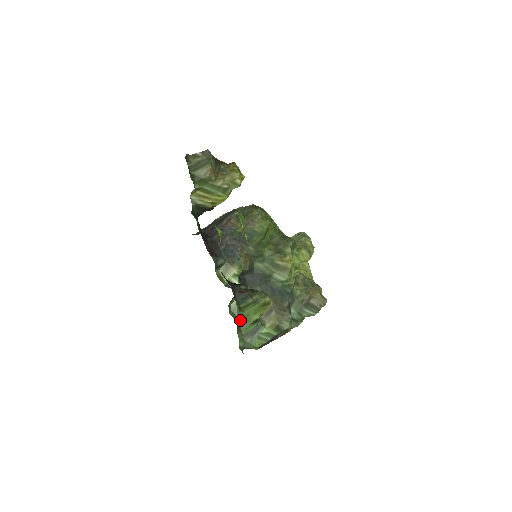
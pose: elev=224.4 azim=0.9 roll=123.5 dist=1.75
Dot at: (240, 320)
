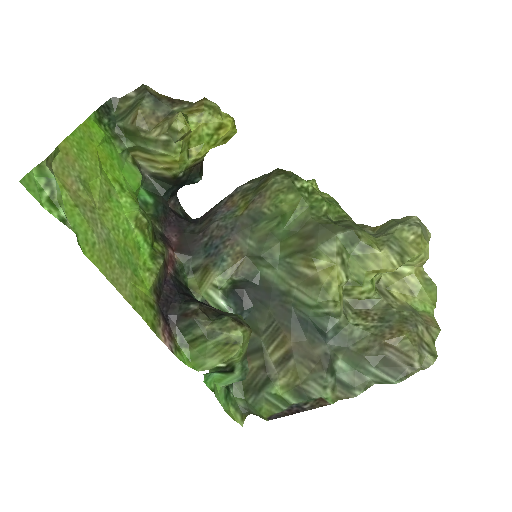
Dot at: occluded
